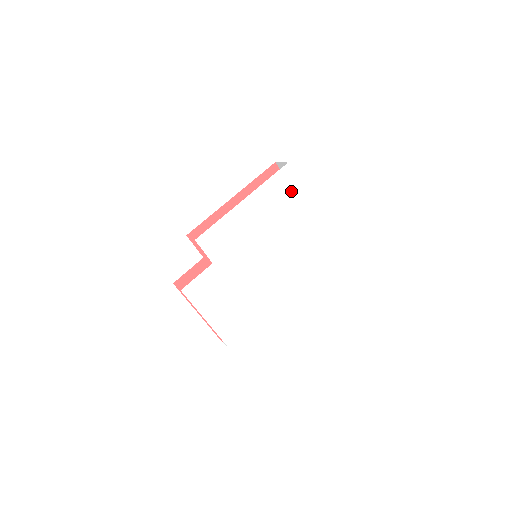
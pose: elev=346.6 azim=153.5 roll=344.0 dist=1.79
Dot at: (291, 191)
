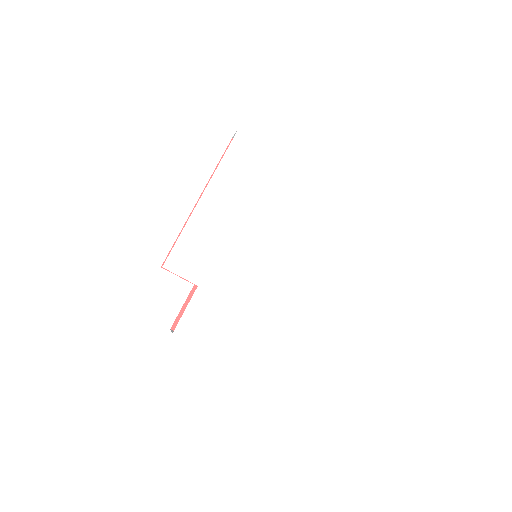
Dot at: (259, 160)
